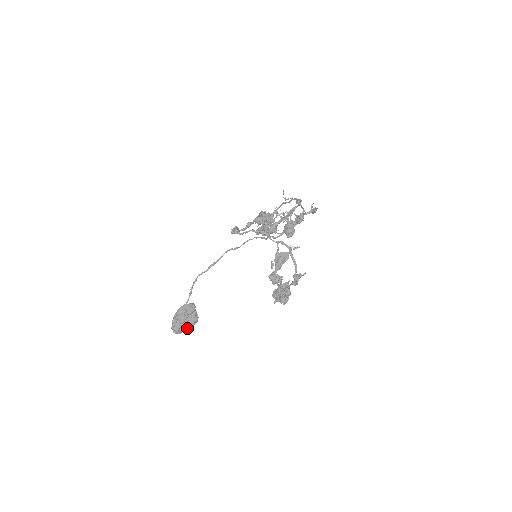
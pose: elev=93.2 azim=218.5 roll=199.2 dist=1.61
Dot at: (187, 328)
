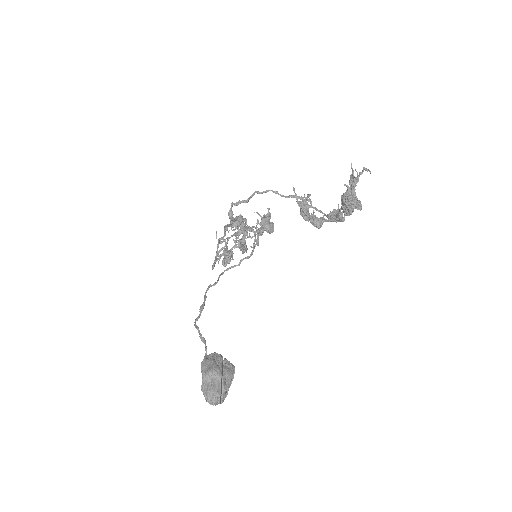
Dot at: (226, 392)
